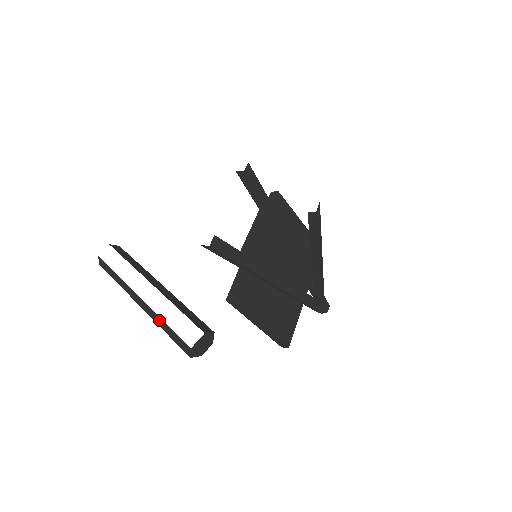
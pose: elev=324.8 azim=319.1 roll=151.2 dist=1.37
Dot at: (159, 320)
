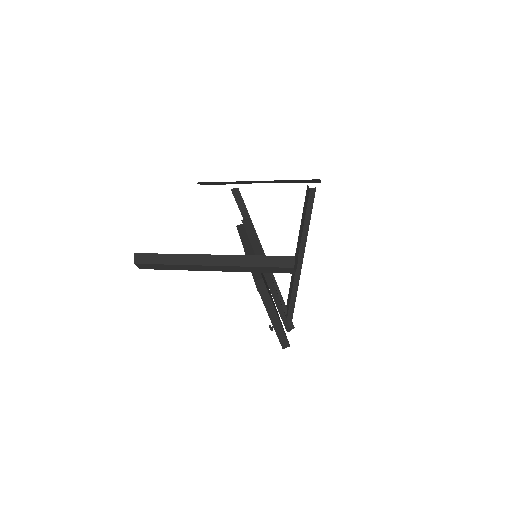
Dot at: (245, 259)
